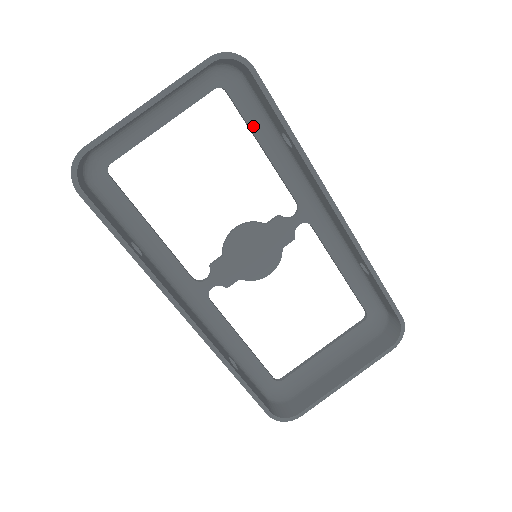
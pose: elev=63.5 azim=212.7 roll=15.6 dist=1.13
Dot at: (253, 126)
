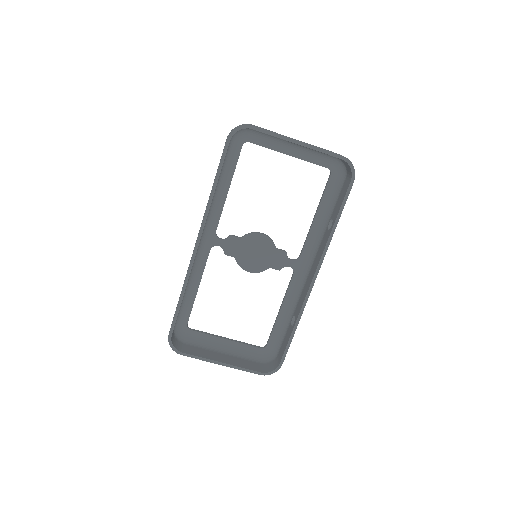
Dot at: (323, 202)
